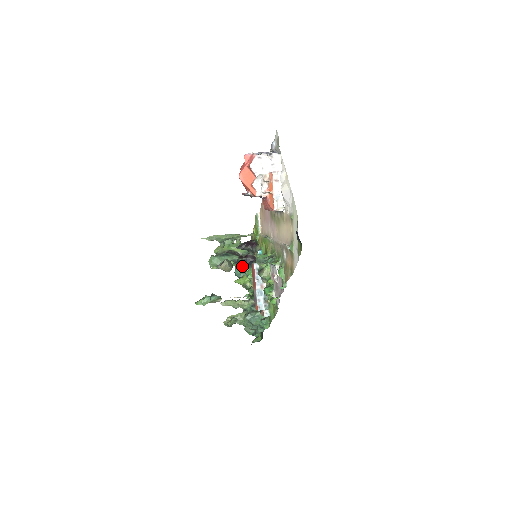
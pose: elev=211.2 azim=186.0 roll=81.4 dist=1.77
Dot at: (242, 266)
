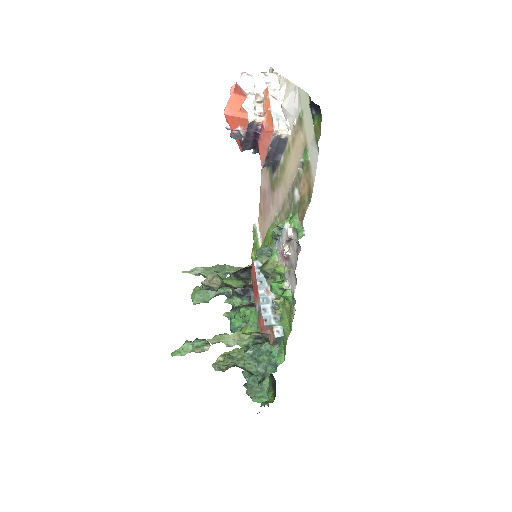
Dot at: (239, 302)
